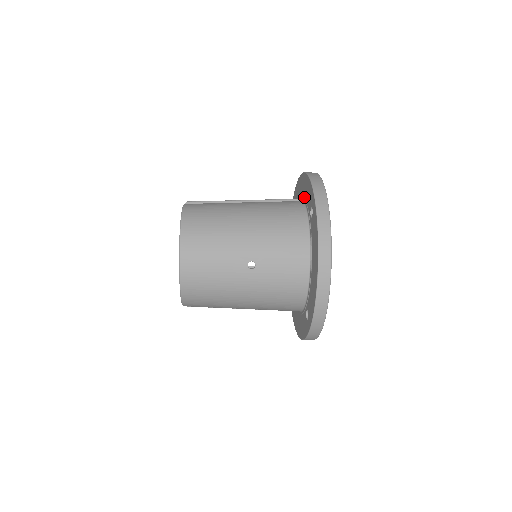
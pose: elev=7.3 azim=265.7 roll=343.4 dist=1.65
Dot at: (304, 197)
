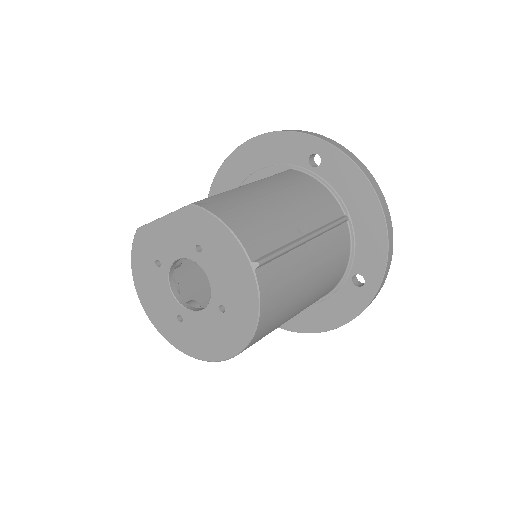
Dot at: (356, 229)
